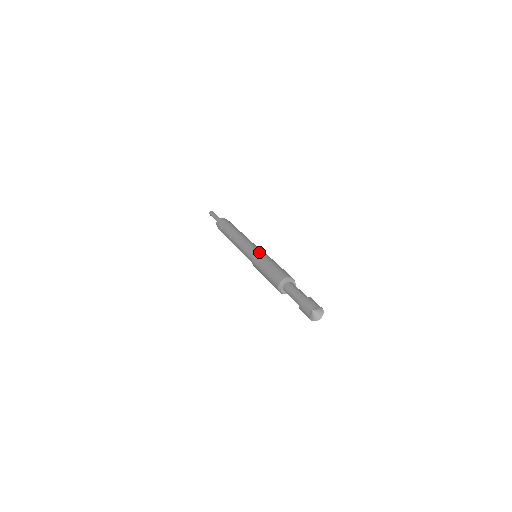
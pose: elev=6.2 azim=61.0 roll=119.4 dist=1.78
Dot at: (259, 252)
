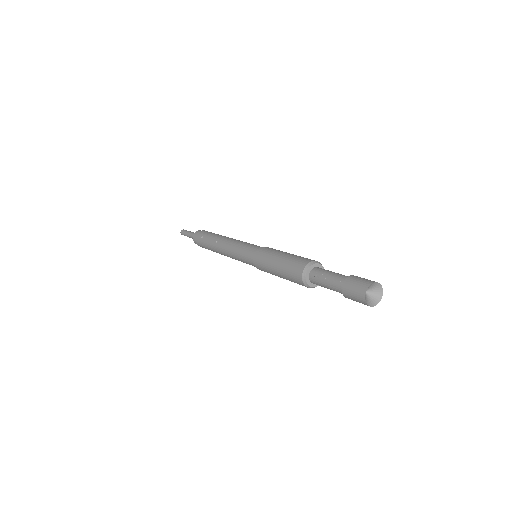
Dot at: occluded
